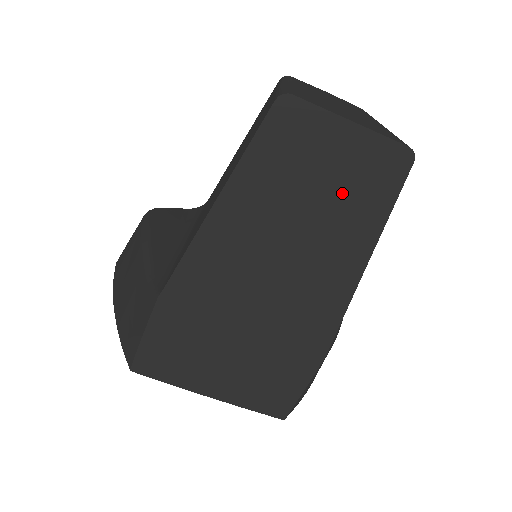
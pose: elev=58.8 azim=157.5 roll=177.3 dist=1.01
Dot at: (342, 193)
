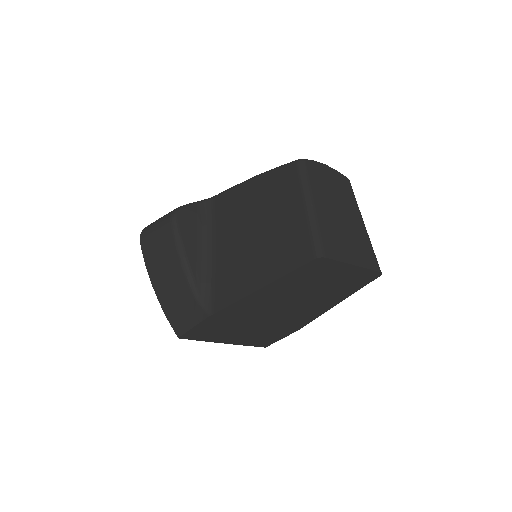
Dot at: (336, 285)
